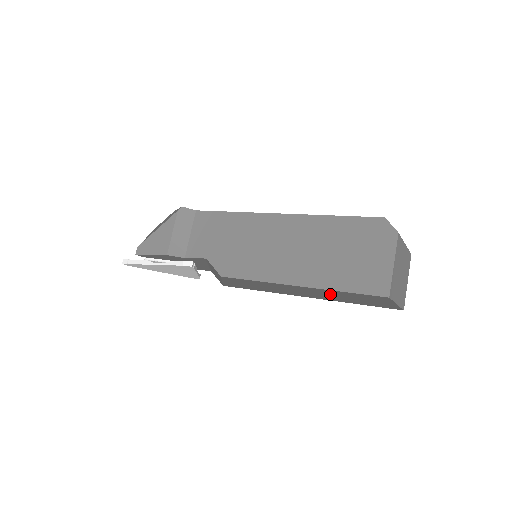
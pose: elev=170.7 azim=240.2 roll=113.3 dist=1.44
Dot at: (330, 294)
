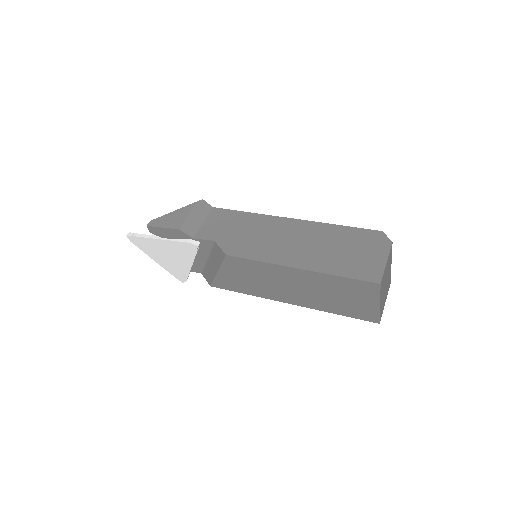
Dot at: (322, 288)
